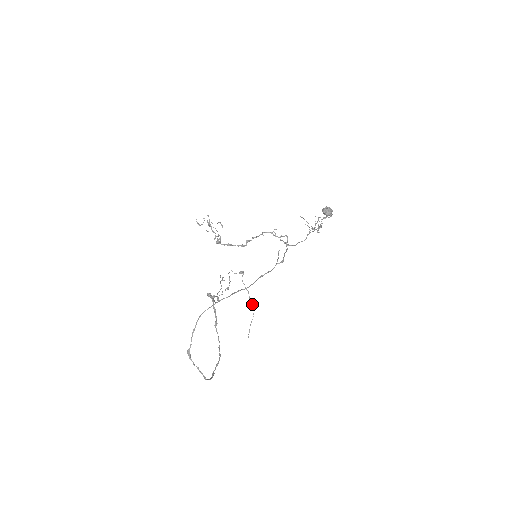
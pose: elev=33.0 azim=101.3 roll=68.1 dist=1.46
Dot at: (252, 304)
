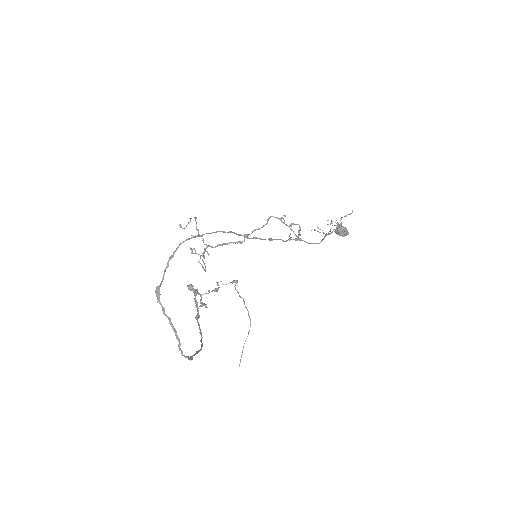
Dot at: (248, 313)
